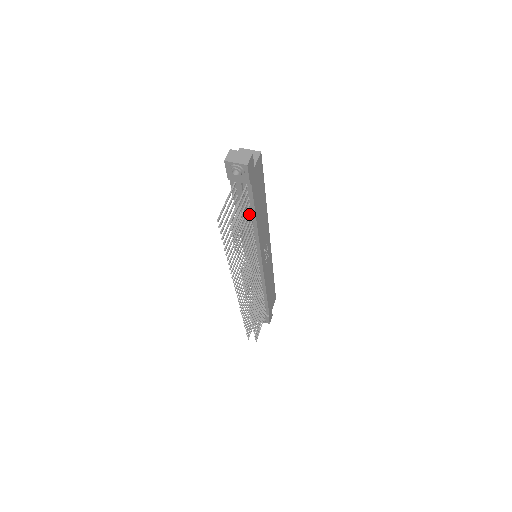
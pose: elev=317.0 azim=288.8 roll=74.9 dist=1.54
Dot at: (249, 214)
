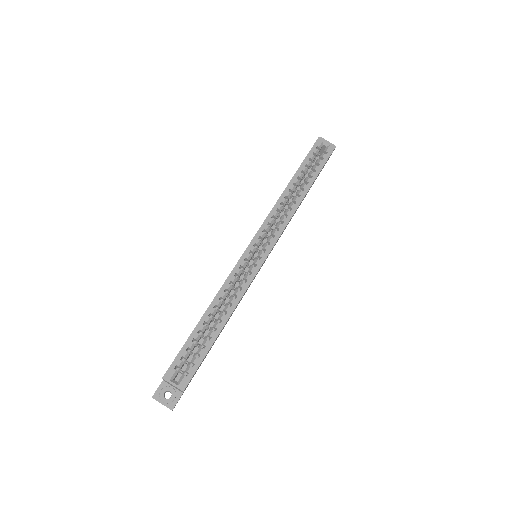
Dot at: occluded
